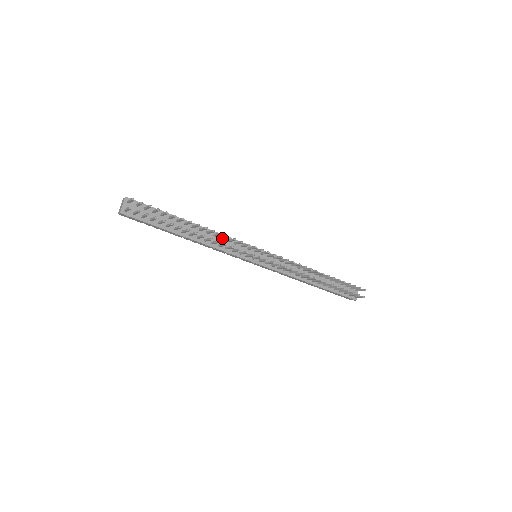
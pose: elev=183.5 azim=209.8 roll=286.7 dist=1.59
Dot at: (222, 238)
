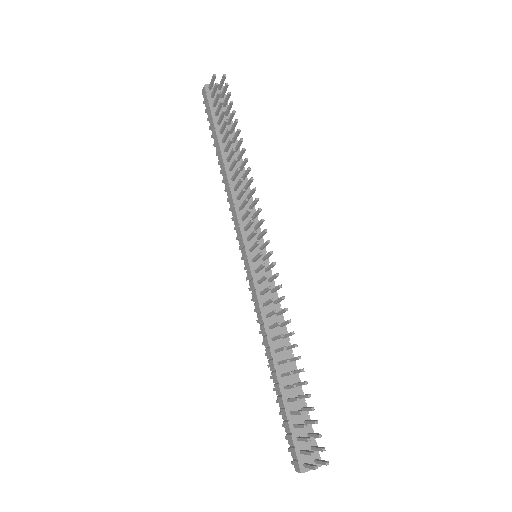
Dot at: (248, 195)
